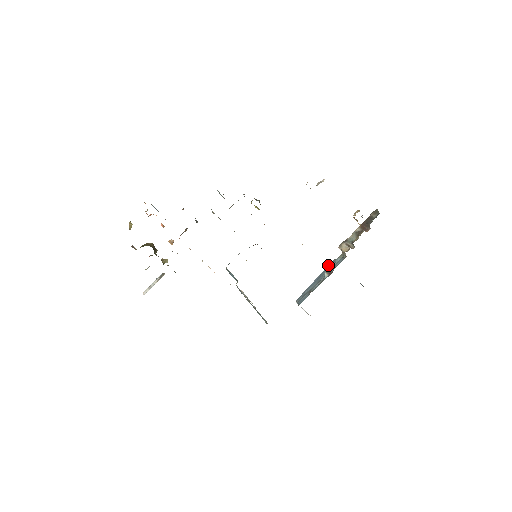
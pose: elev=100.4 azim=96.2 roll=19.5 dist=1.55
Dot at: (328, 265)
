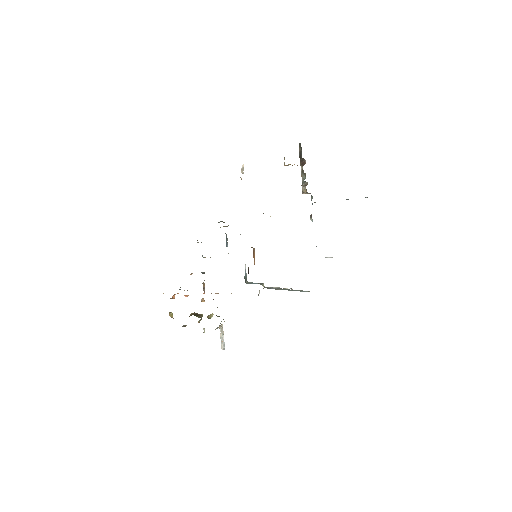
Dot at: occluded
